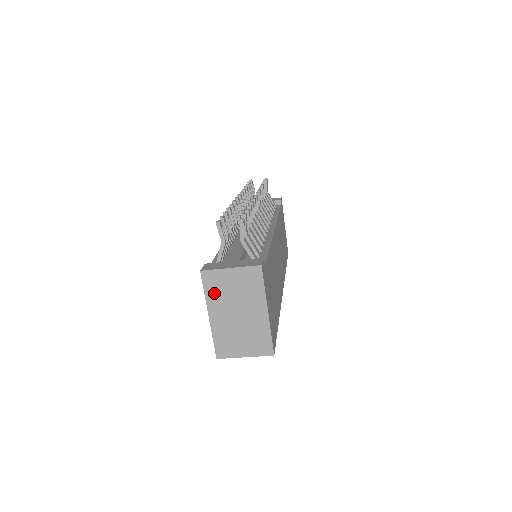
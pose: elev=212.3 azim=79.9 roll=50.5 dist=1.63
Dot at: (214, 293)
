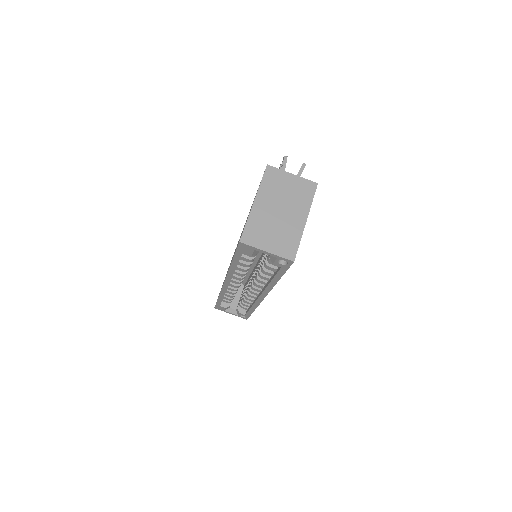
Dot at: (269, 186)
